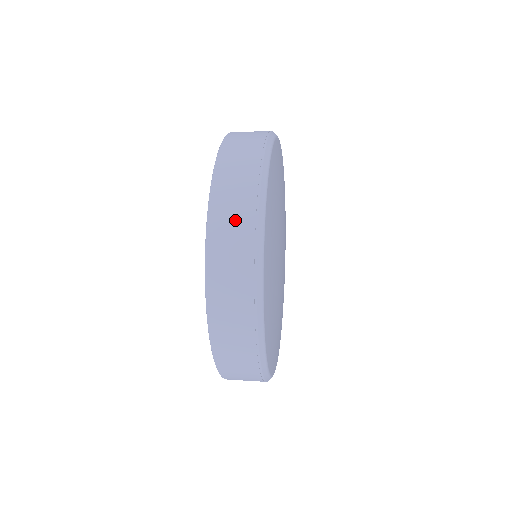
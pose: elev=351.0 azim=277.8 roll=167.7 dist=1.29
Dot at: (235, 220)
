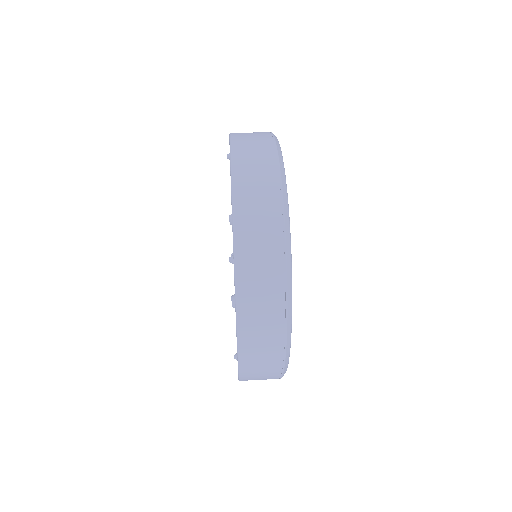
Dot at: (264, 290)
